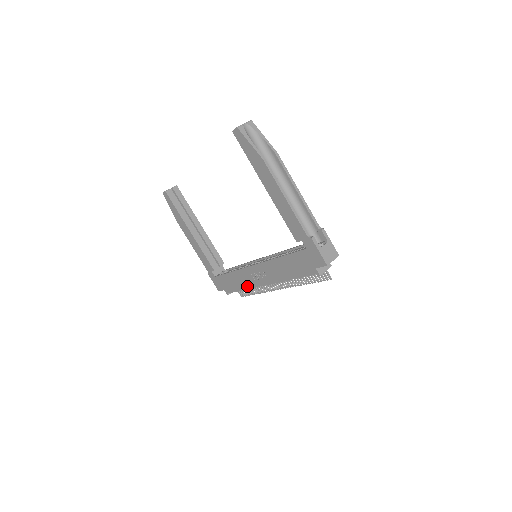
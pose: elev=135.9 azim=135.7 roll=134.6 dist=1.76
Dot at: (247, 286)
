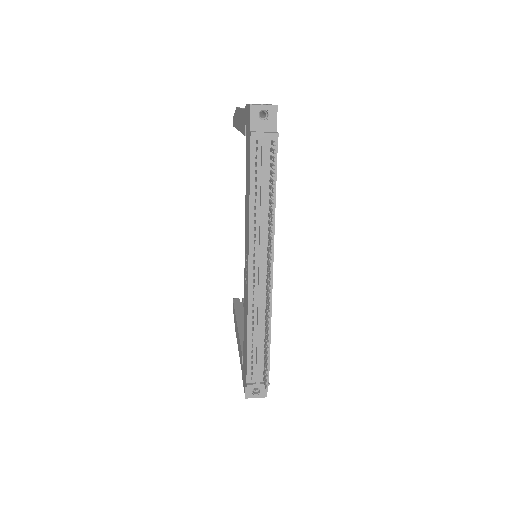
Dot at: (247, 315)
